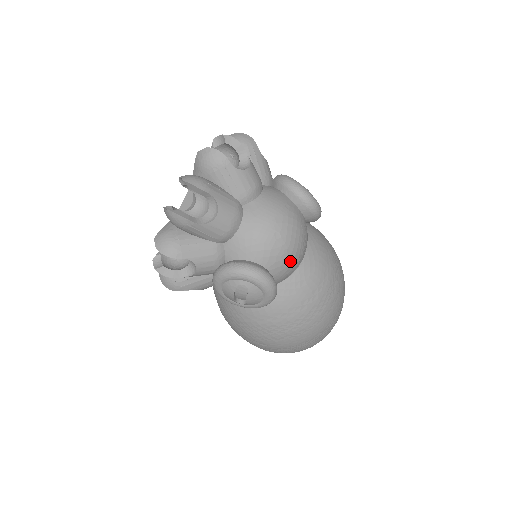
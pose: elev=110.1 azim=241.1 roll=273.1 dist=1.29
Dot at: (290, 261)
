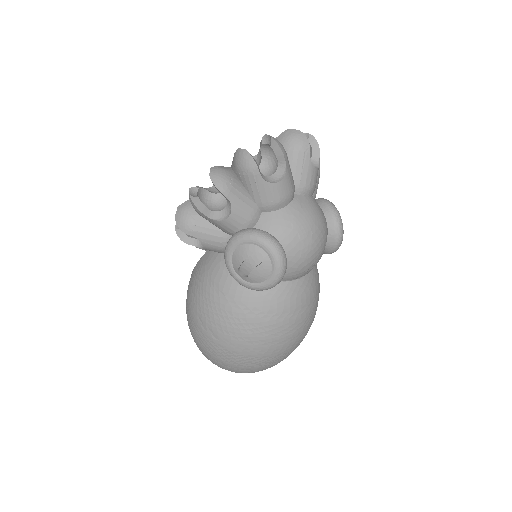
Dot at: (303, 264)
